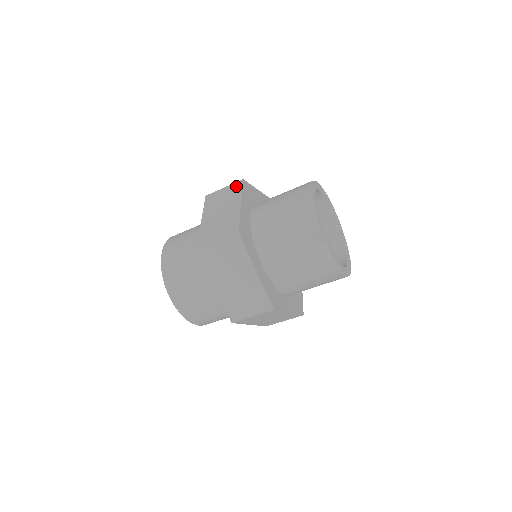
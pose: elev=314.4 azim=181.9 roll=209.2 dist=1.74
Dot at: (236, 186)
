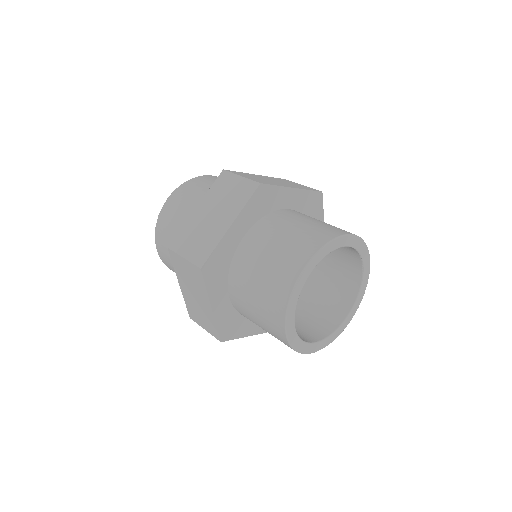
Dot at: (311, 188)
